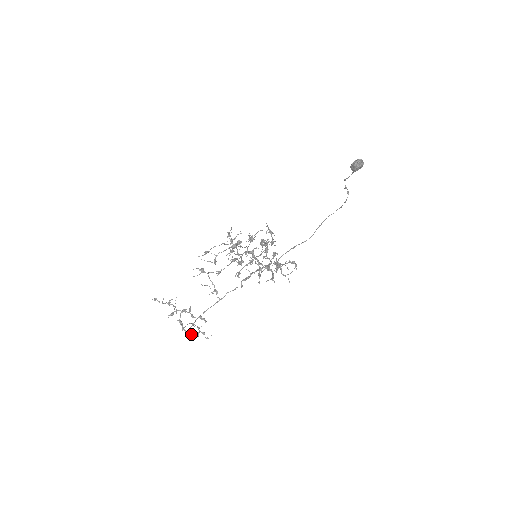
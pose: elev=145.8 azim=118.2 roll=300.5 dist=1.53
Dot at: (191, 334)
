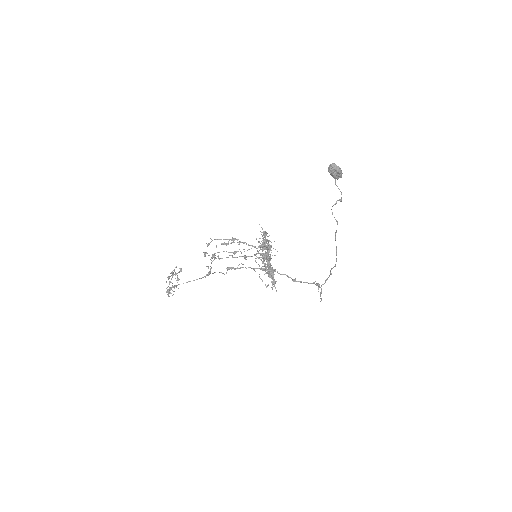
Dot at: (170, 293)
